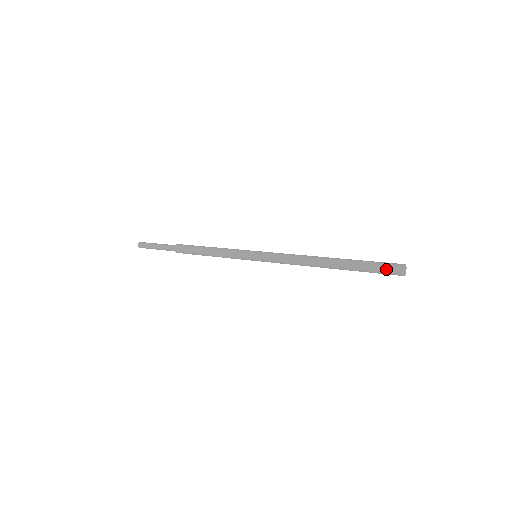
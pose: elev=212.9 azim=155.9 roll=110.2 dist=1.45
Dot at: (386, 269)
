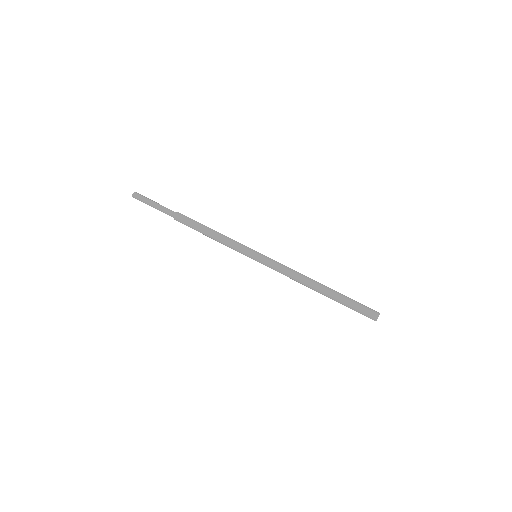
Dot at: occluded
